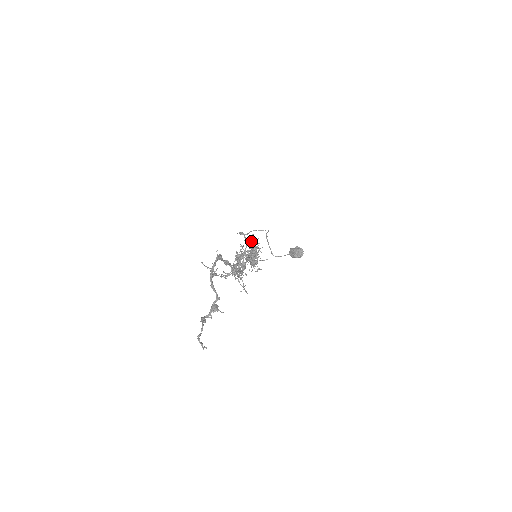
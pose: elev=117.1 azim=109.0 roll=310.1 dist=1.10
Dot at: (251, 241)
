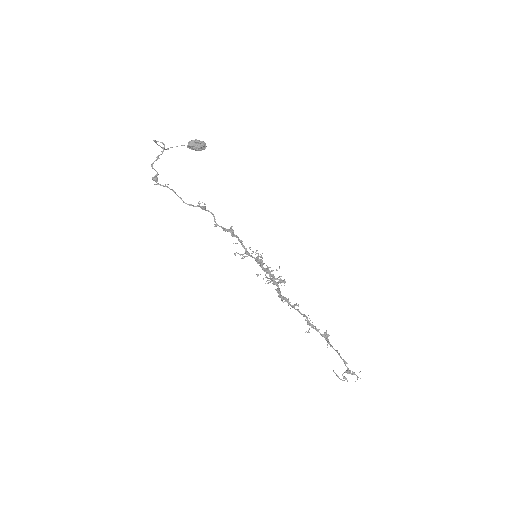
Dot at: occluded
